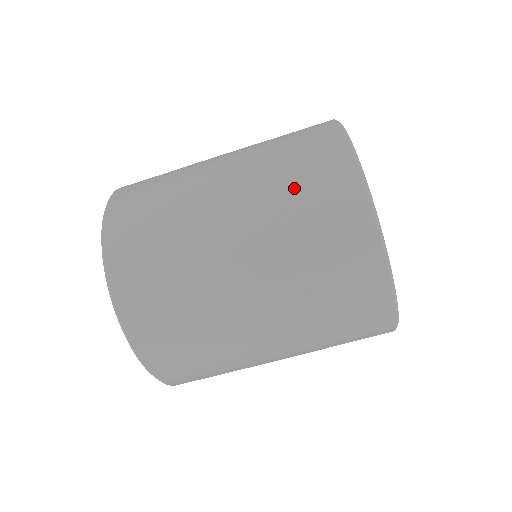
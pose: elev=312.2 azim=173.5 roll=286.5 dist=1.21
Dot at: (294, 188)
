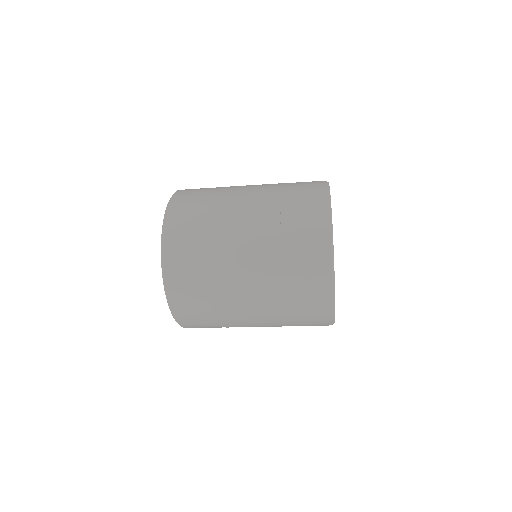
Dot at: (292, 294)
